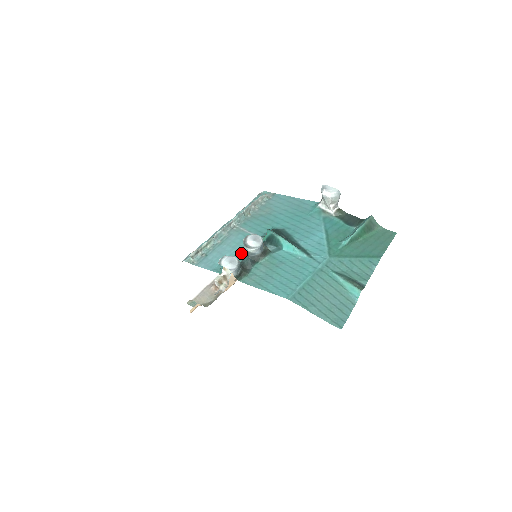
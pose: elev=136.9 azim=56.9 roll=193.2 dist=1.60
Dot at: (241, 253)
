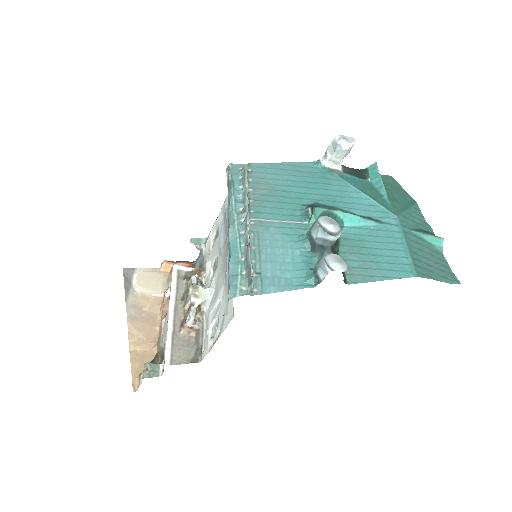
Dot at: (304, 250)
